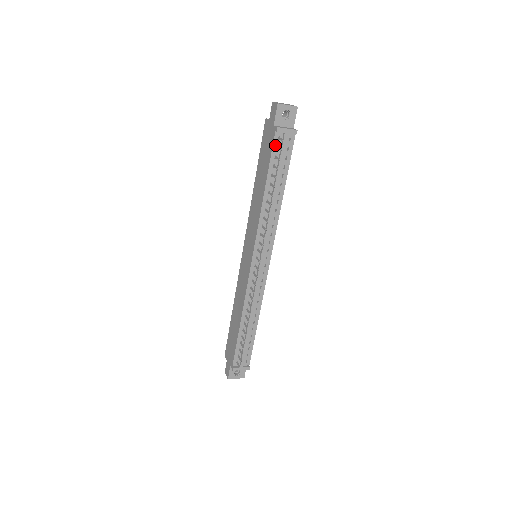
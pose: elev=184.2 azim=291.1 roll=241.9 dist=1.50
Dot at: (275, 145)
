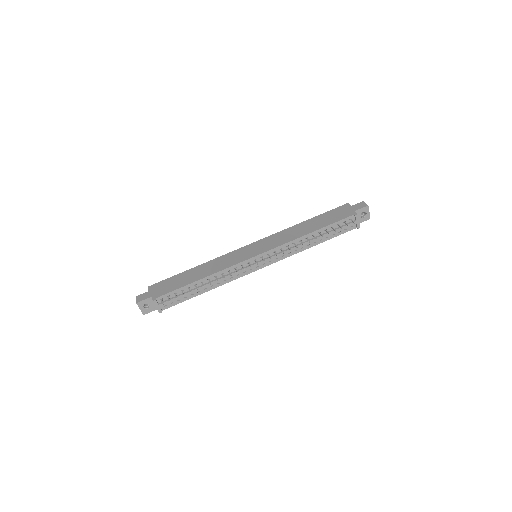
Dot at: (345, 220)
